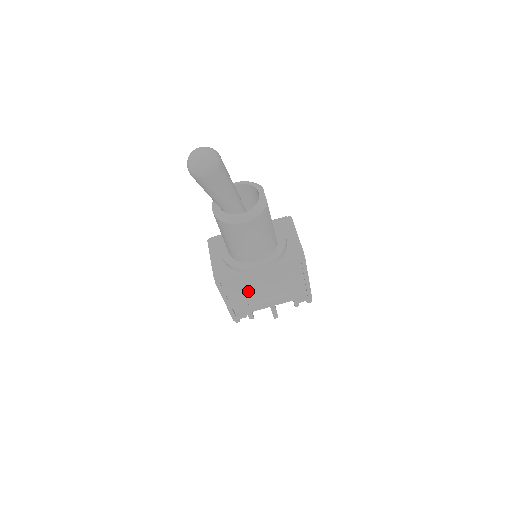
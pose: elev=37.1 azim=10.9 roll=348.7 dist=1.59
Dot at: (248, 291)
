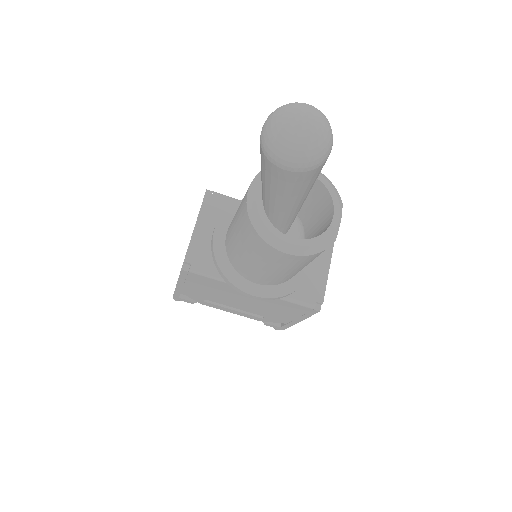
Dot at: (216, 293)
